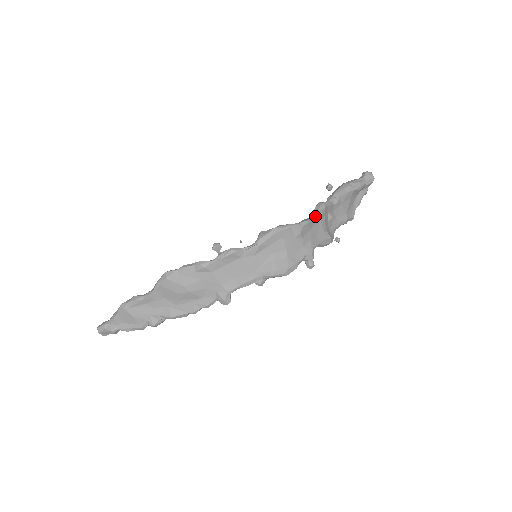
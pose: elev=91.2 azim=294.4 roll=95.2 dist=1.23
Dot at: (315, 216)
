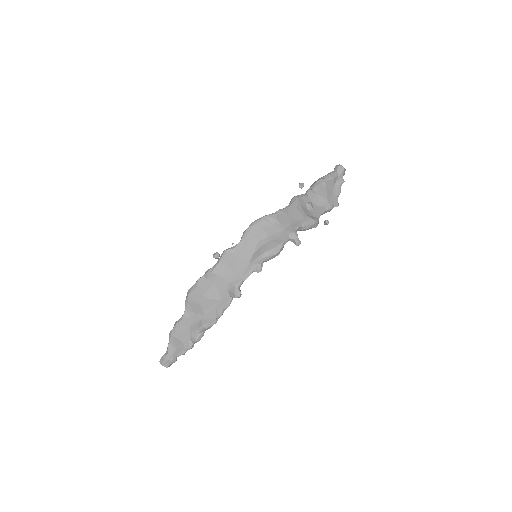
Dot at: (289, 206)
